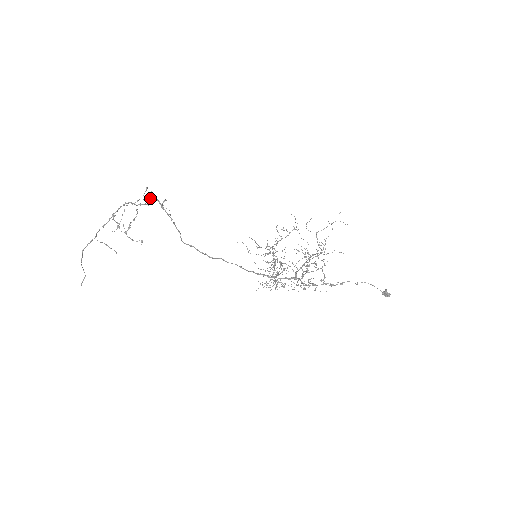
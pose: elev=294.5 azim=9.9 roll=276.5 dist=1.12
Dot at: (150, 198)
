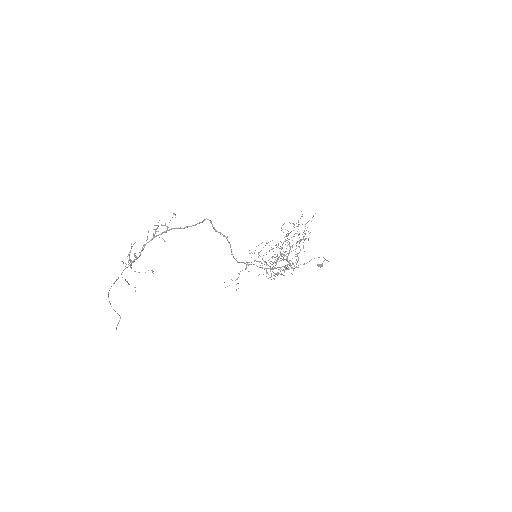
Dot at: occluded
